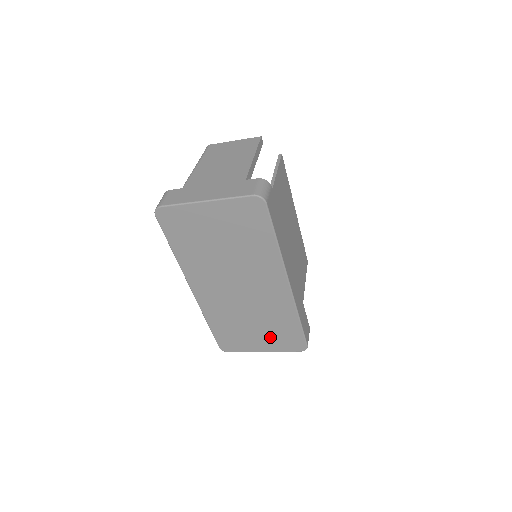
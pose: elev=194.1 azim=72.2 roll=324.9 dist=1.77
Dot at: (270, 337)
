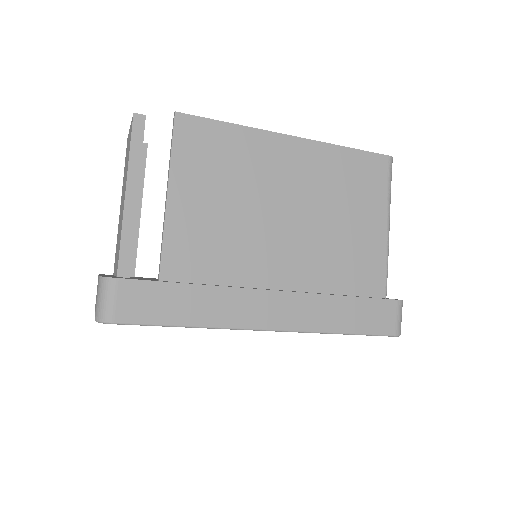
Dot at: occluded
